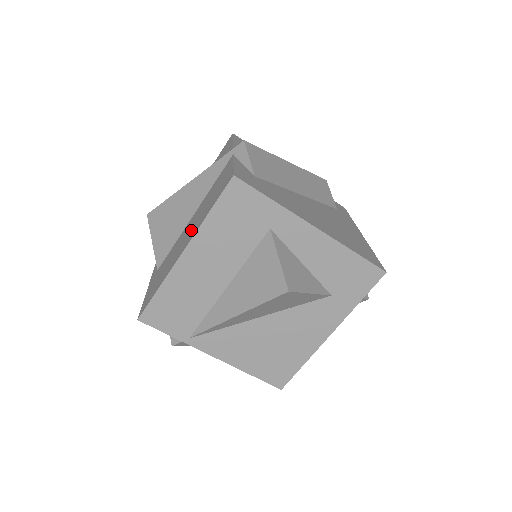
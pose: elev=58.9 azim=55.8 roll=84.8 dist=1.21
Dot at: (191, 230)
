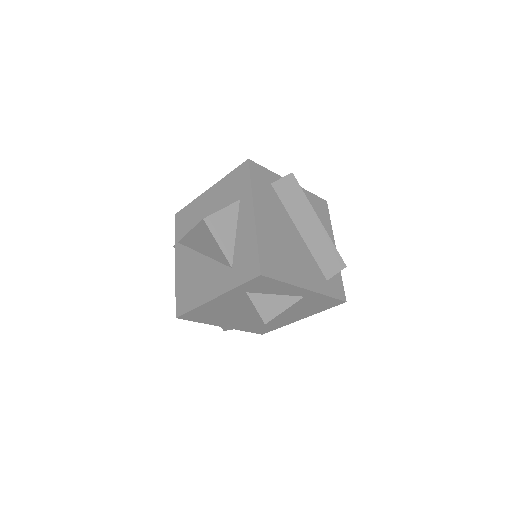
Dot at: occluded
